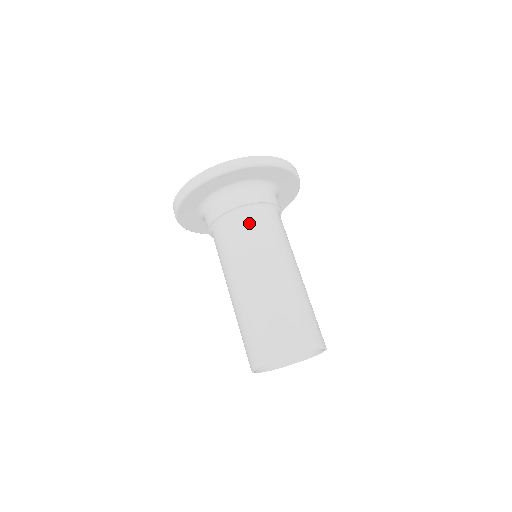
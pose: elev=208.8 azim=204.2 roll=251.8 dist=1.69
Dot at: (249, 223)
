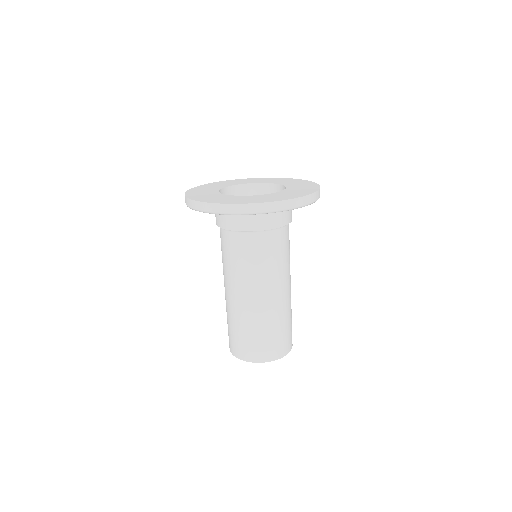
Dot at: (241, 248)
